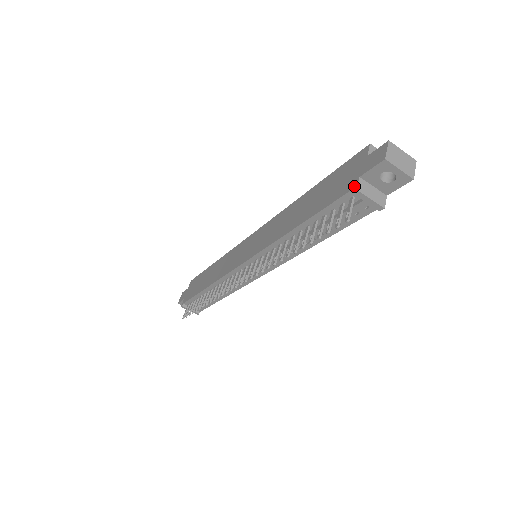
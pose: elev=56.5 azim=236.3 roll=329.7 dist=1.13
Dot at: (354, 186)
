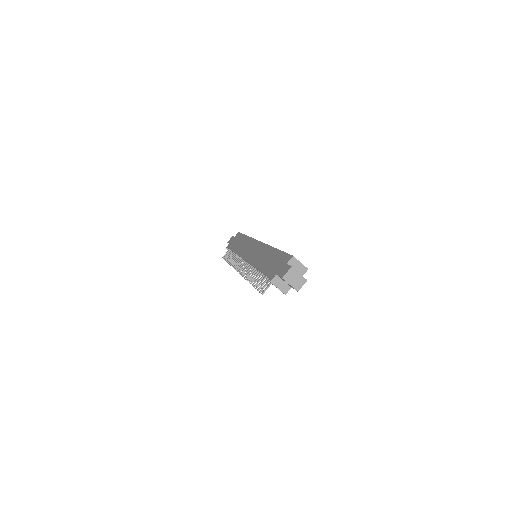
Dot at: (272, 278)
